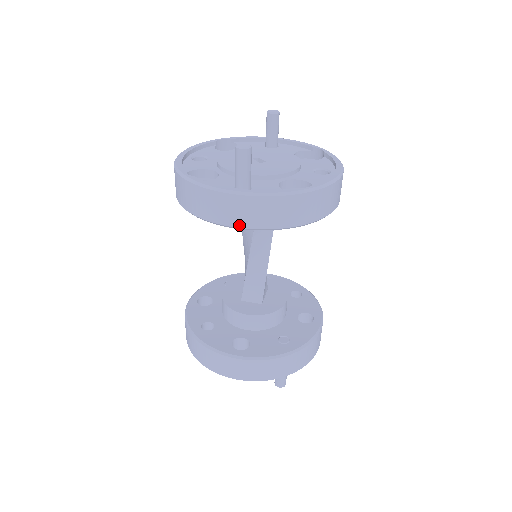
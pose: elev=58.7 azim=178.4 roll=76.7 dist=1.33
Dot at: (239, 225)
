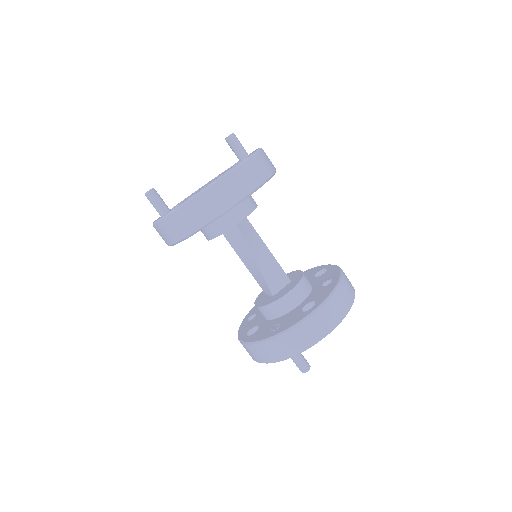
Dot at: (168, 244)
